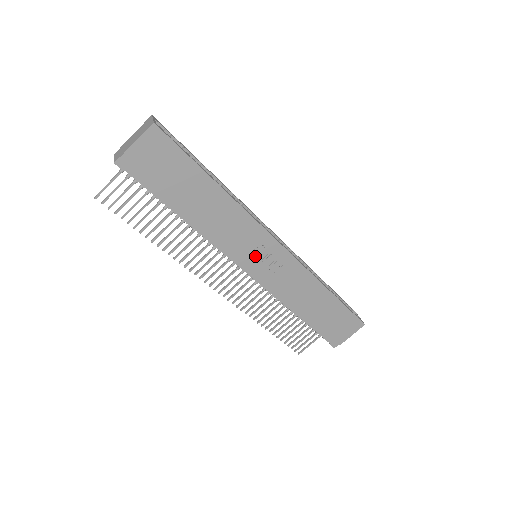
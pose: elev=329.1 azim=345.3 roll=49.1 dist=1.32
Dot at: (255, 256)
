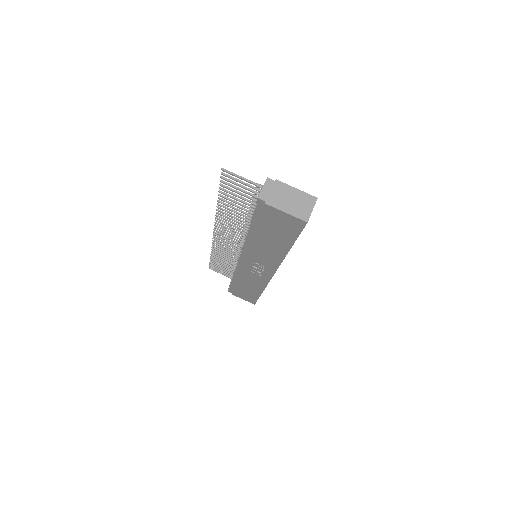
Dot at: (254, 264)
